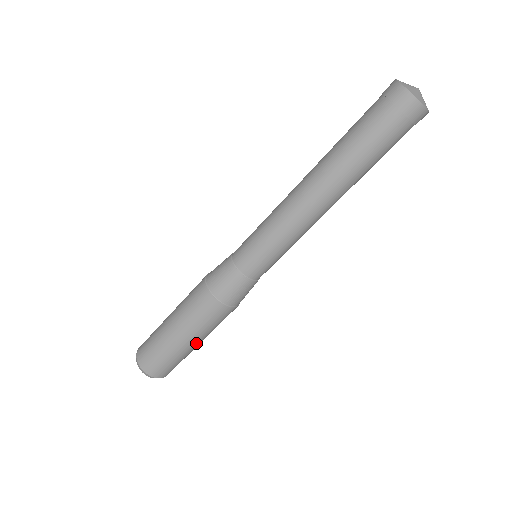
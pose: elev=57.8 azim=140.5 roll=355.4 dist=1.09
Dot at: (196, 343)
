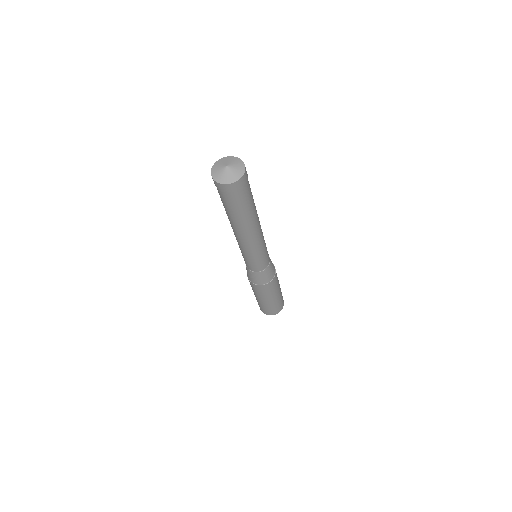
Dot at: (268, 300)
